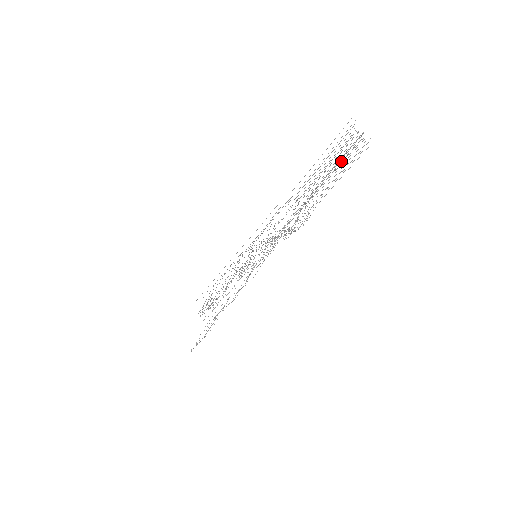
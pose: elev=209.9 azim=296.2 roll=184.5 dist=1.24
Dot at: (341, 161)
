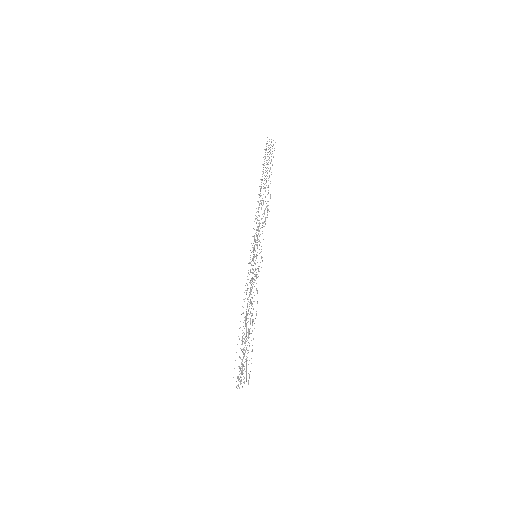
Dot at: occluded
